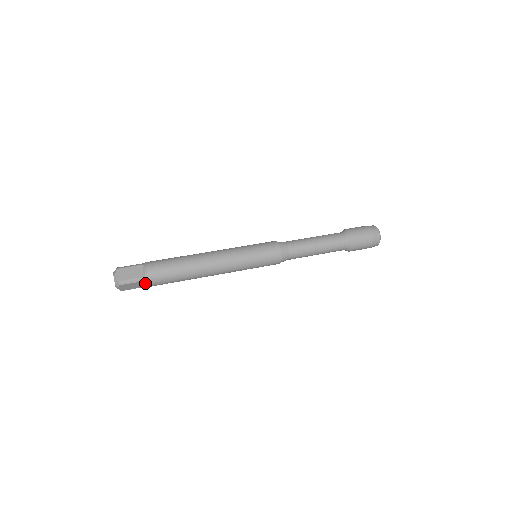
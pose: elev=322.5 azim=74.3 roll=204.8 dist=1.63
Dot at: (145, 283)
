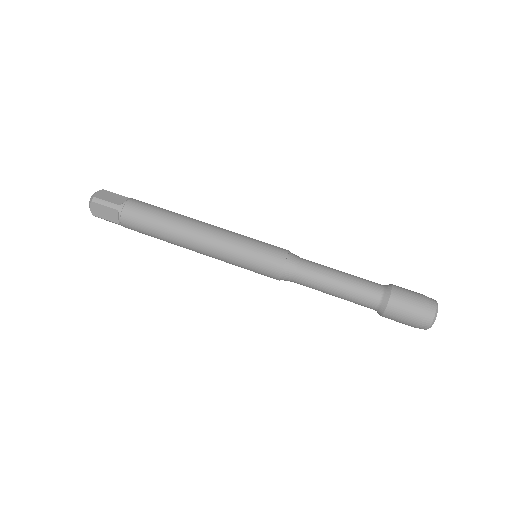
Dot at: (118, 216)
